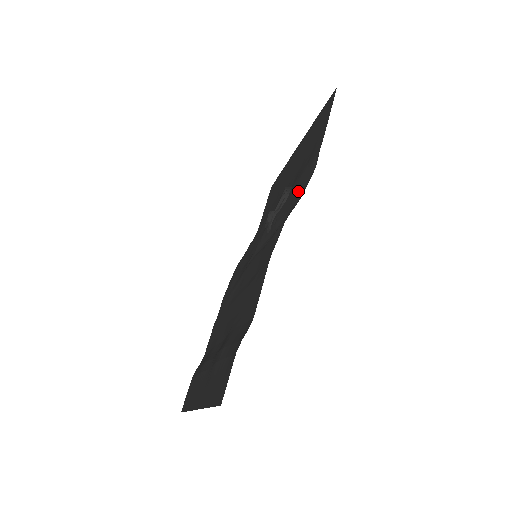
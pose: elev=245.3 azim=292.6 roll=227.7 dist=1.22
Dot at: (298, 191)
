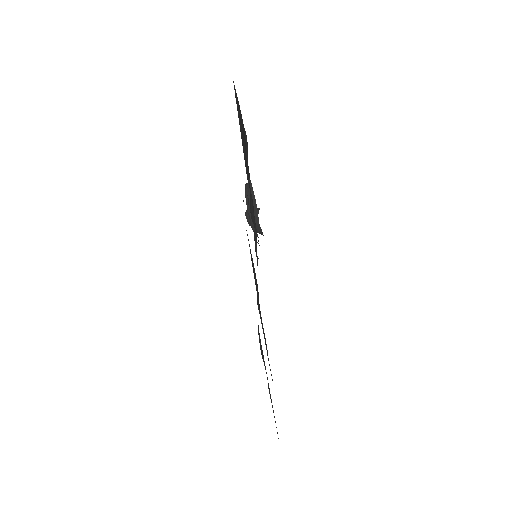
Dot at: (248, 169)
